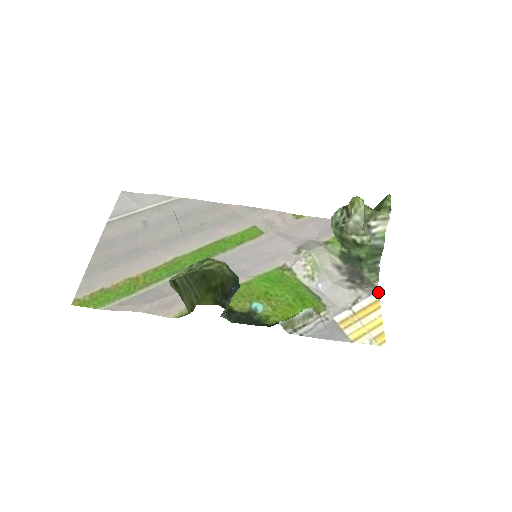
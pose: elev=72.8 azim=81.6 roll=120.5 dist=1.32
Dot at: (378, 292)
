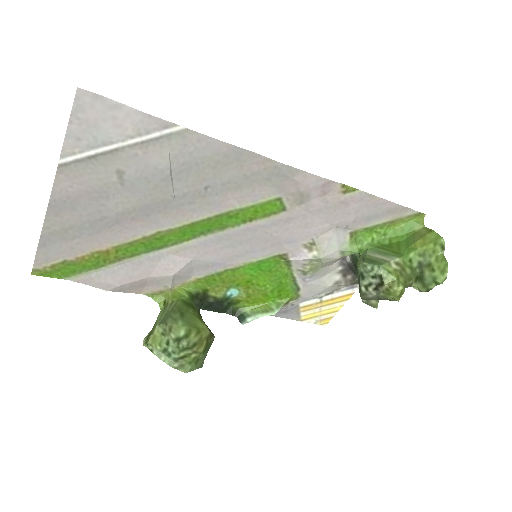
Dot at: occluded
